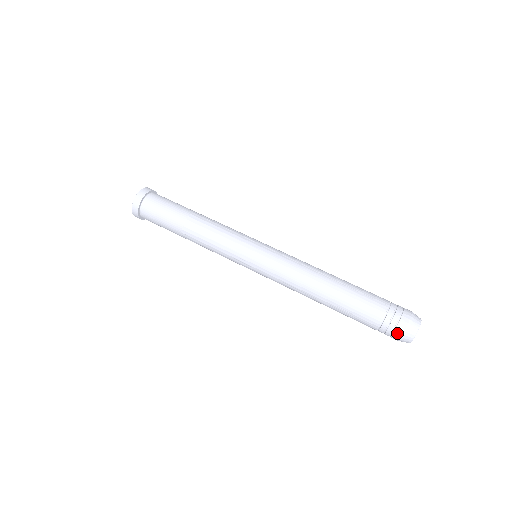
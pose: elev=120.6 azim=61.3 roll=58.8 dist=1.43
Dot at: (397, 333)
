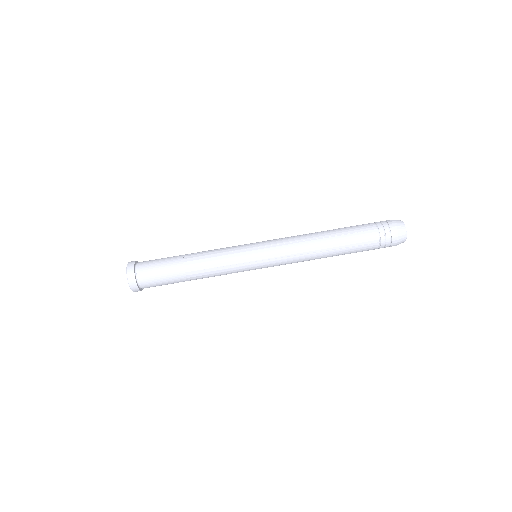
Dot at: occluded
